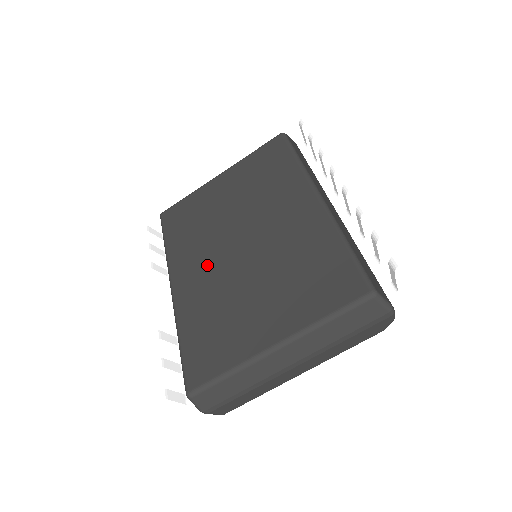
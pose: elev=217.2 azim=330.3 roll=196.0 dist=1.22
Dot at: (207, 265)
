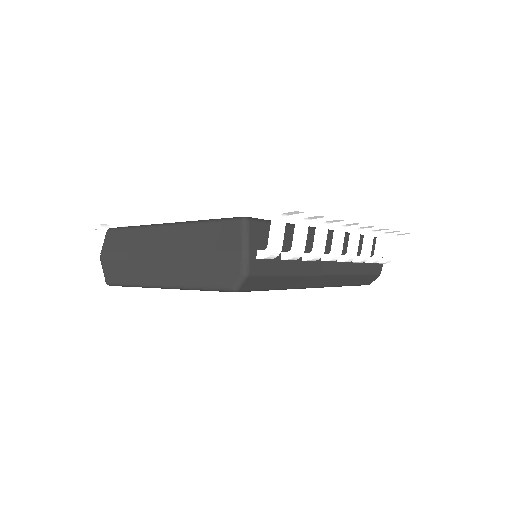
Dot at: occluded
